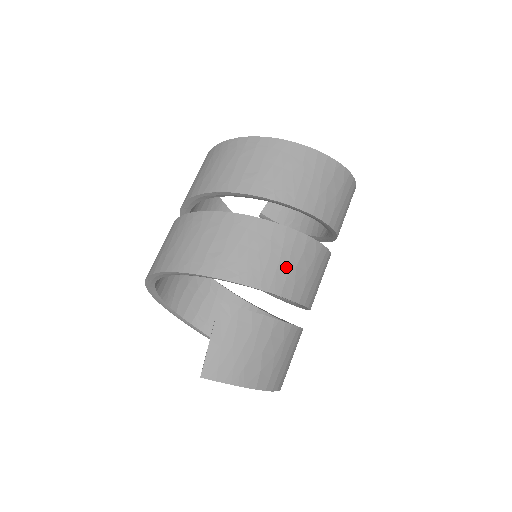
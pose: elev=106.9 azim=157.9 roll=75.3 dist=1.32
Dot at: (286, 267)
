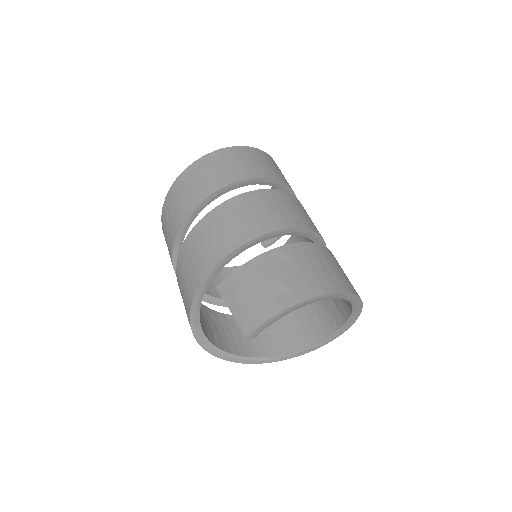
Dot at: (238, 223)
